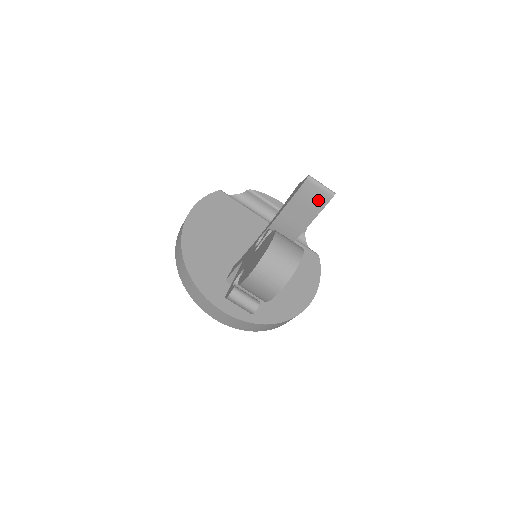
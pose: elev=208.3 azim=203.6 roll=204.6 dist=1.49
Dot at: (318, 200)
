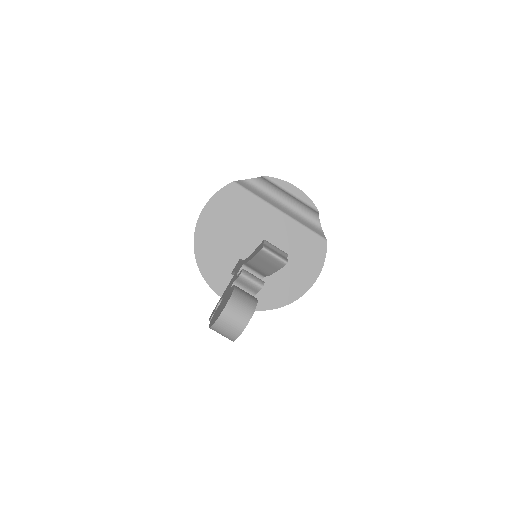
Dot at: (274, 264)
